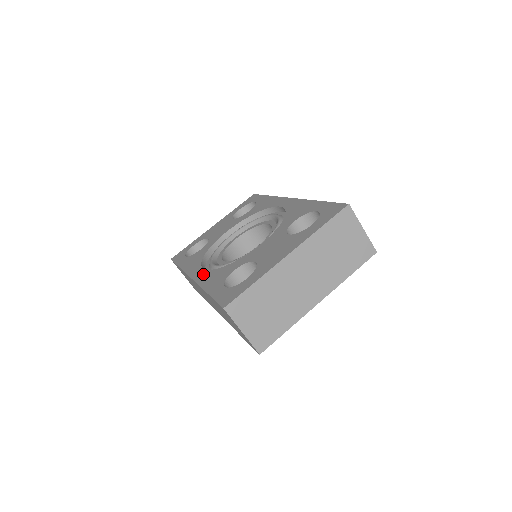
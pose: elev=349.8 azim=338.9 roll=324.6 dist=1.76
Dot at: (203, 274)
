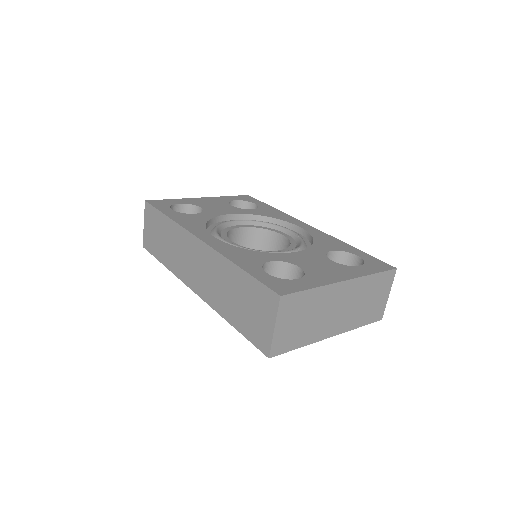
Dot at: (219, 243)
